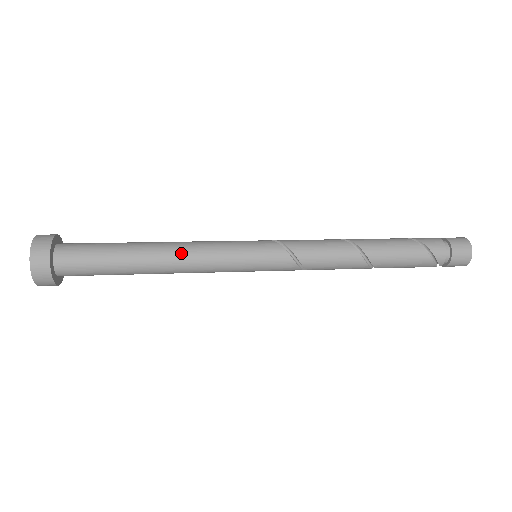
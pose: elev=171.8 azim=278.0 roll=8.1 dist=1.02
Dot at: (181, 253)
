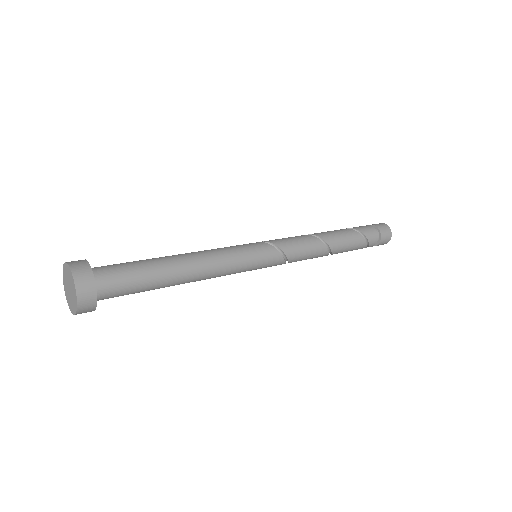
Dot at: (207, 272)
